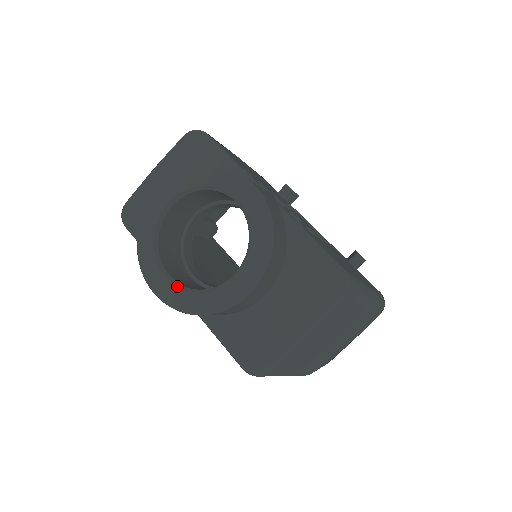
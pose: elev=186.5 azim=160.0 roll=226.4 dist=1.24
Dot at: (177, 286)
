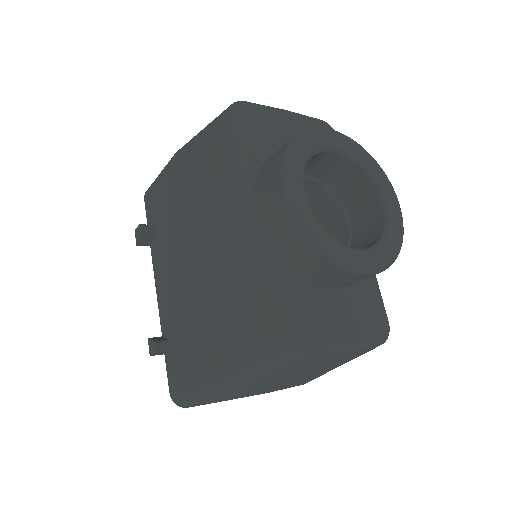
Dot at: occluded
